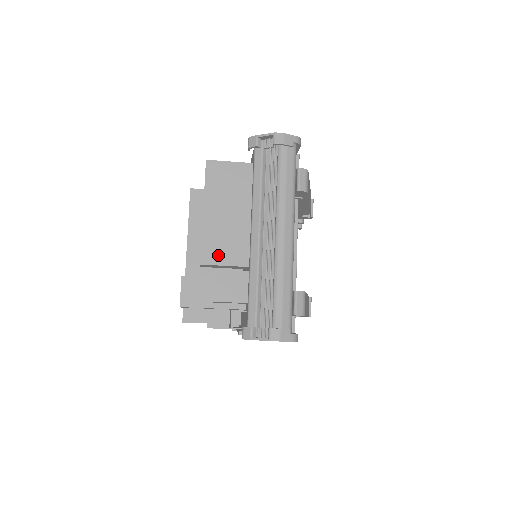
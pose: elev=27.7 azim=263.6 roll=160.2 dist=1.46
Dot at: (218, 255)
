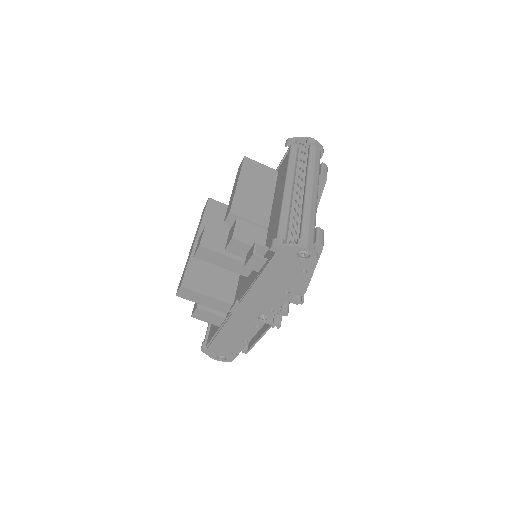
Dot at: (245, 212)
